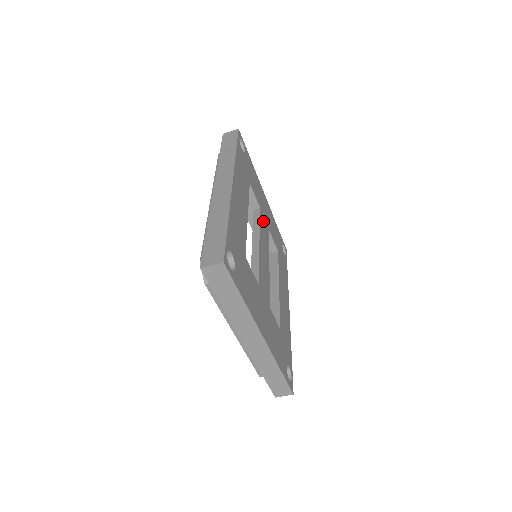
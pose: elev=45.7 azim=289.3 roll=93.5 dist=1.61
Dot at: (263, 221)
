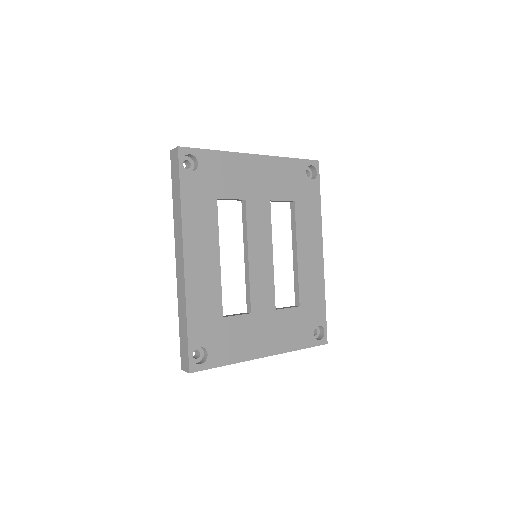
Dot at: (254, 209)
